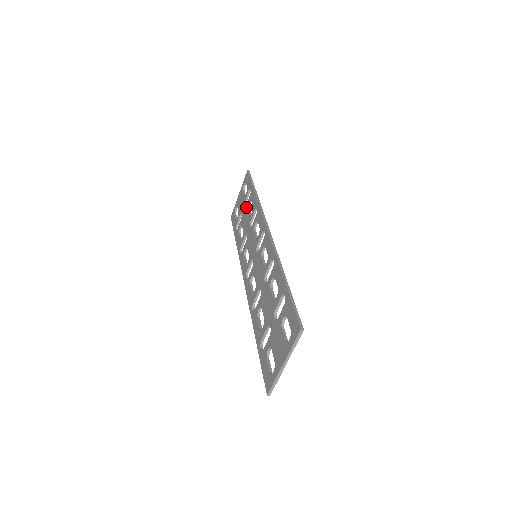
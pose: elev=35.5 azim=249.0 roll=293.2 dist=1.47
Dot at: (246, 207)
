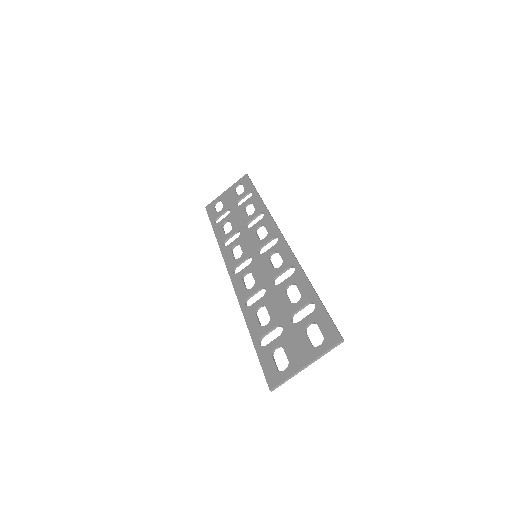
Dot at: (241, 206)
